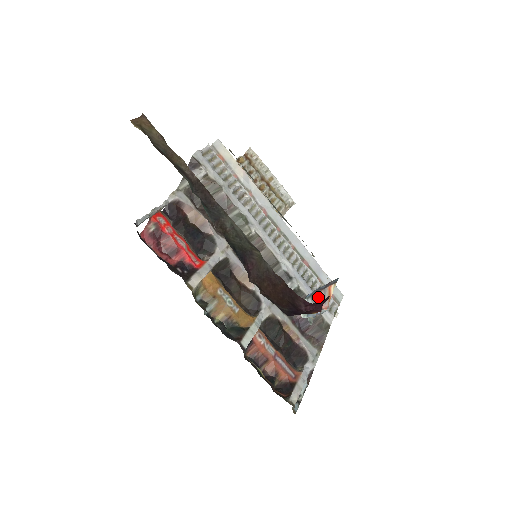
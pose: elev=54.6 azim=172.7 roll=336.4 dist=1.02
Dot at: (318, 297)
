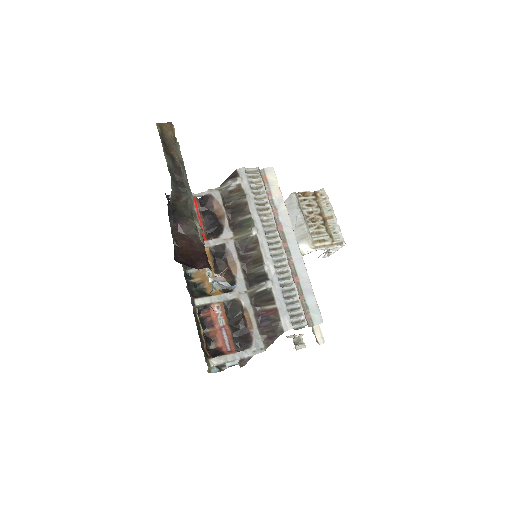
Dot at: occluded
